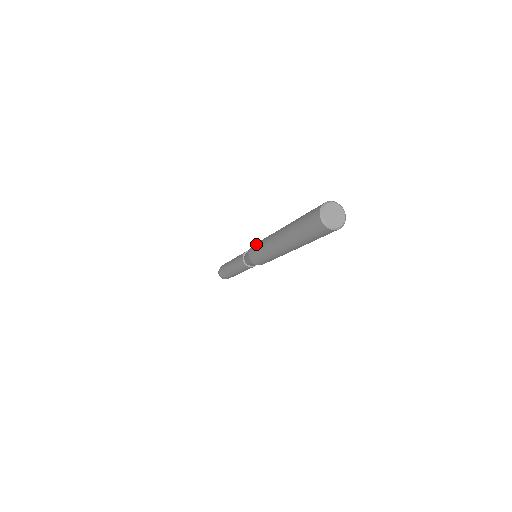
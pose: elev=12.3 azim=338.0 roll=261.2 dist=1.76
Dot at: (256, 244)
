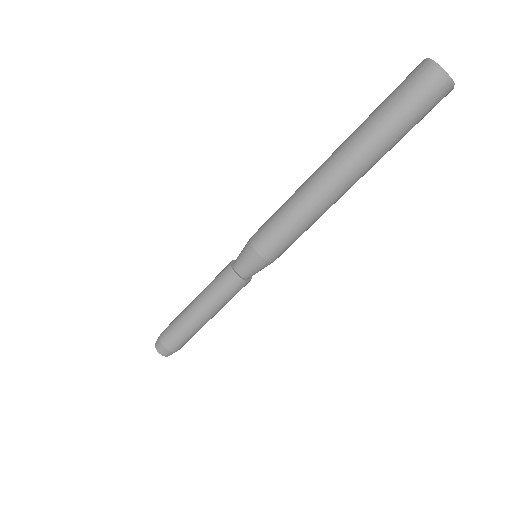
Dot at: occluded
